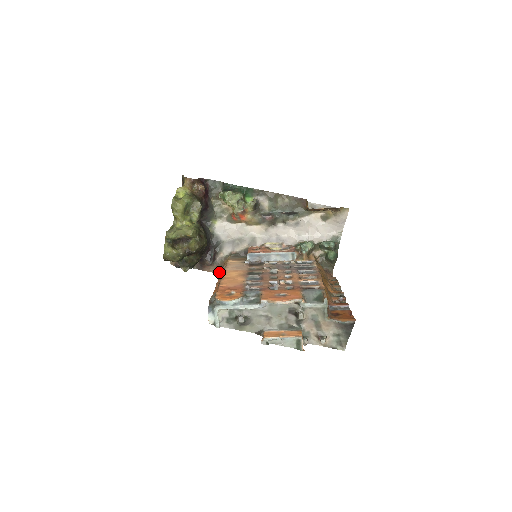
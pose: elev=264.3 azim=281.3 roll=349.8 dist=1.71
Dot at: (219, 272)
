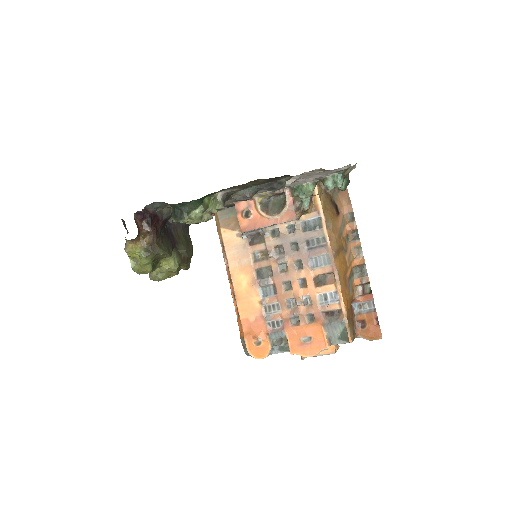
Dot at: occluded
